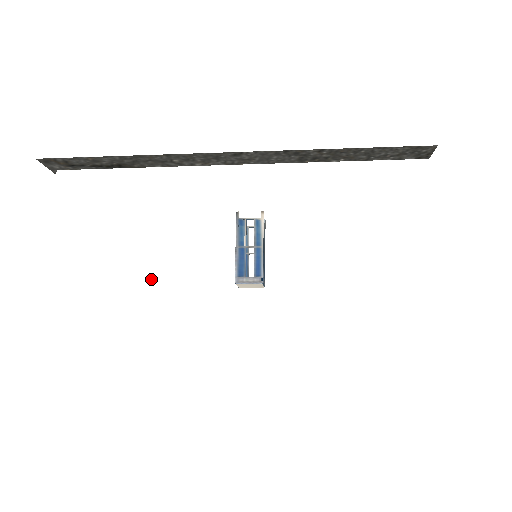
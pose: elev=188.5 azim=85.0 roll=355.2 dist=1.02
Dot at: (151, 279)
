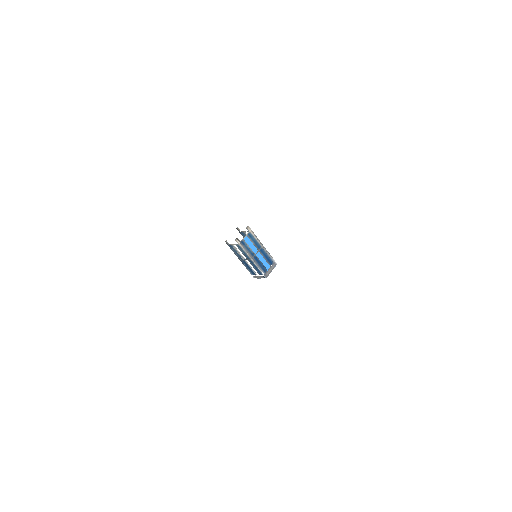
Dot at: (197, 340)
